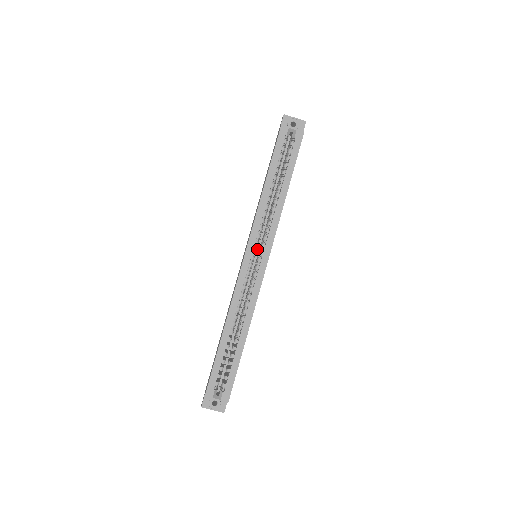
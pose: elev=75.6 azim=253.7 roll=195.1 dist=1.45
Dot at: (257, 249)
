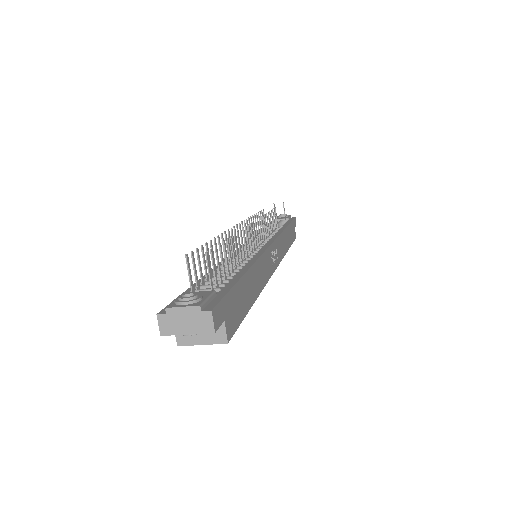
Dot at: occluded
